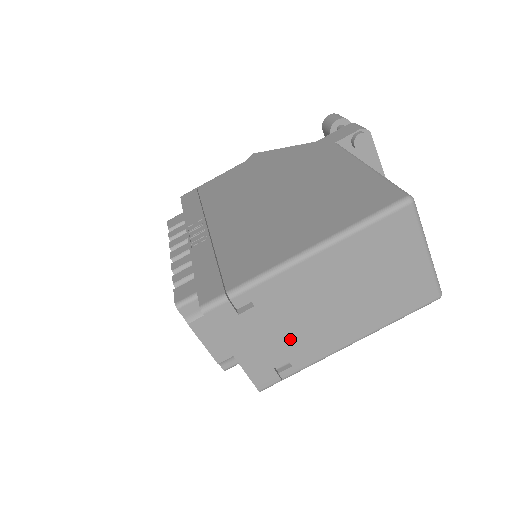
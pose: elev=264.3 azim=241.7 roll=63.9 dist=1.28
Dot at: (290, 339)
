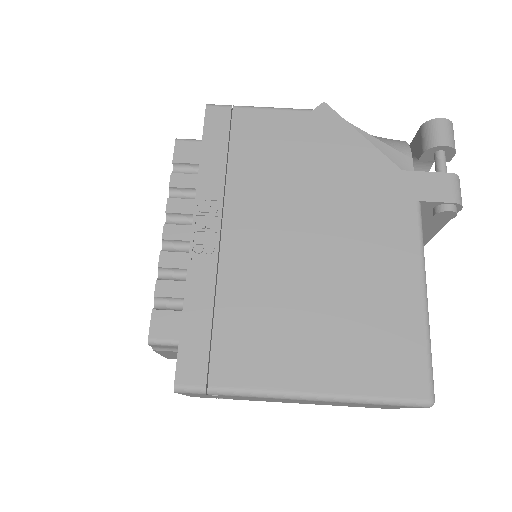
Dot at: occluded
